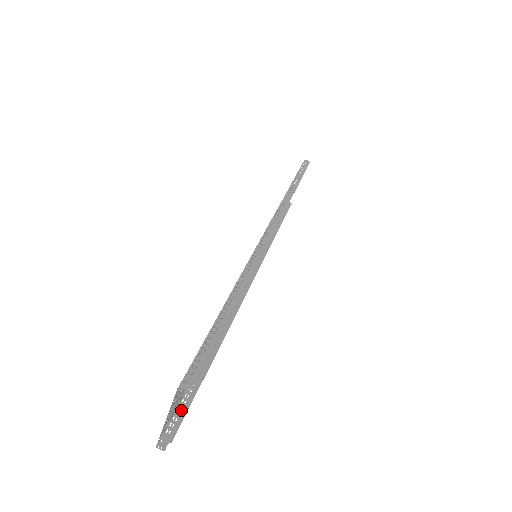
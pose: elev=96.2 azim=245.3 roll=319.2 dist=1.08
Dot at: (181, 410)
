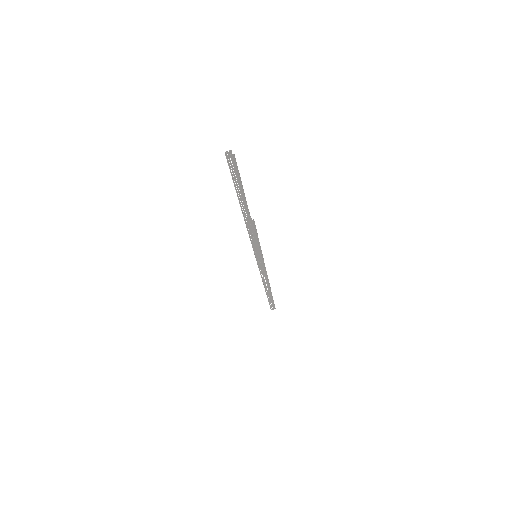
Dot at: occluded
